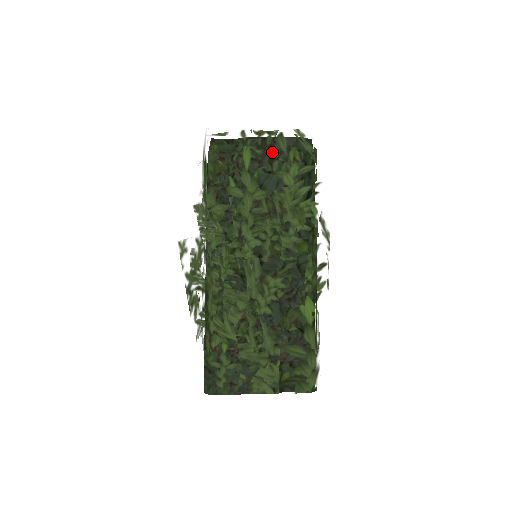
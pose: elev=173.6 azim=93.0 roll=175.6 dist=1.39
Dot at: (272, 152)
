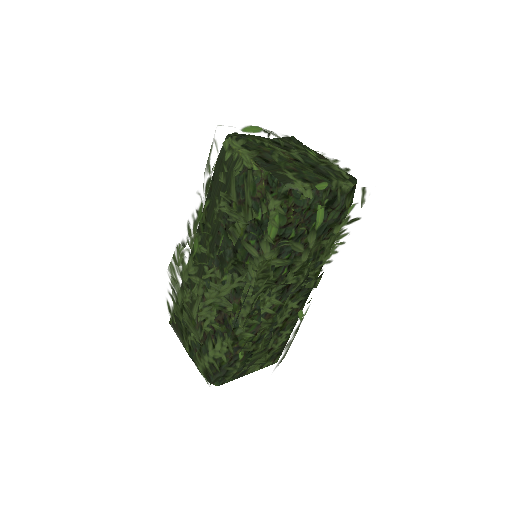
Dot at: (337, 208)
